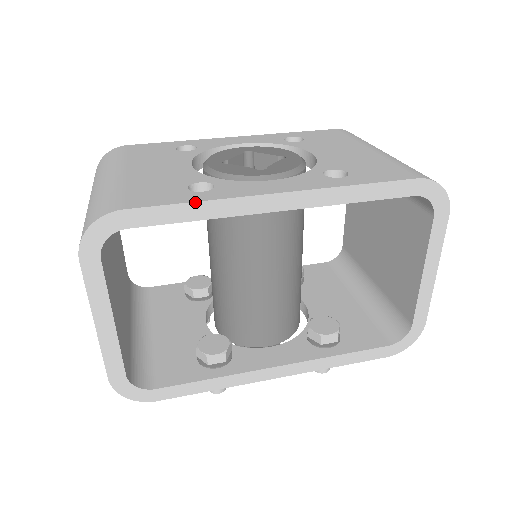
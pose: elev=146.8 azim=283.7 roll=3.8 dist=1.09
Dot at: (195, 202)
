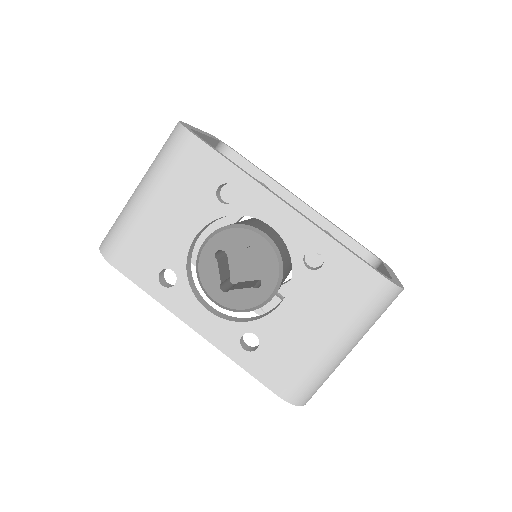
Dot at: (148, 294)
